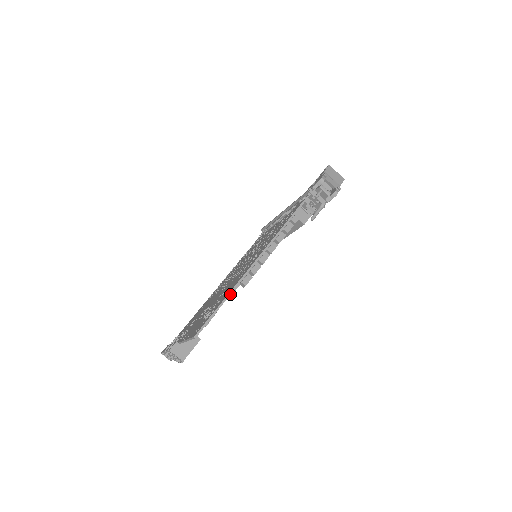
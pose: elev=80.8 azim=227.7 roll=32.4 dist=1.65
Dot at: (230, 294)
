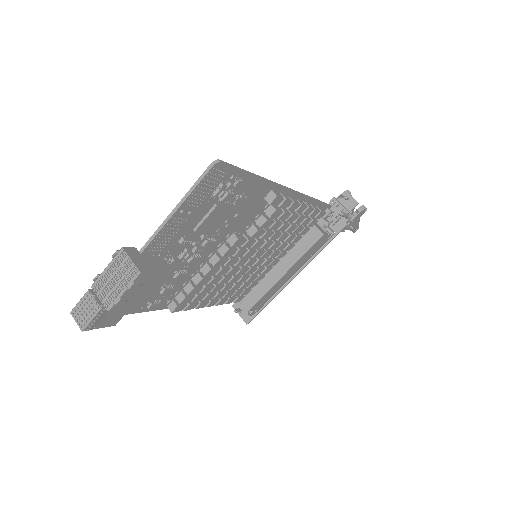
Dot at: (262, 178)
